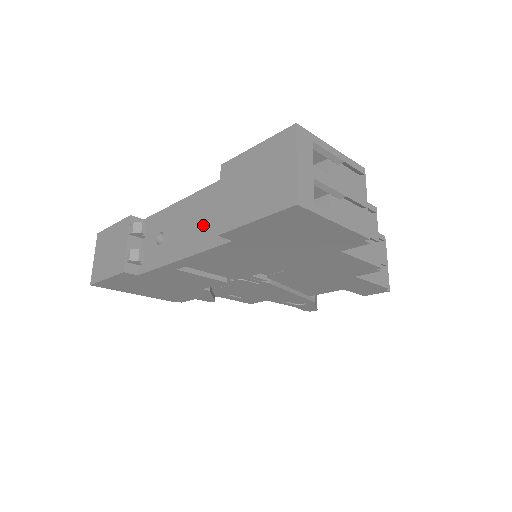
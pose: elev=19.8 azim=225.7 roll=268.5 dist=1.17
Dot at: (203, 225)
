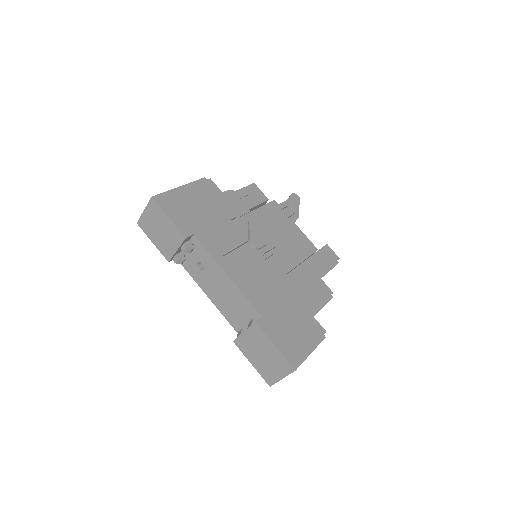
Dot at: (230, 306)
